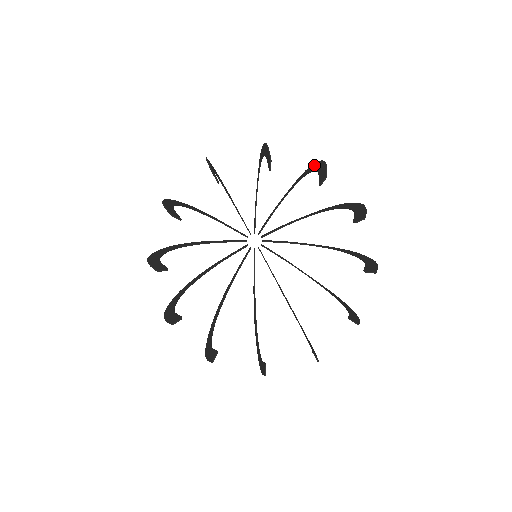
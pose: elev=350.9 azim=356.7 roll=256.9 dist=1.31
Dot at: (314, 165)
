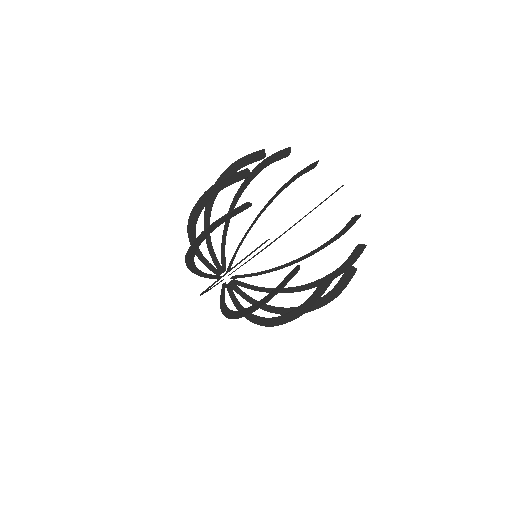
Dot at: (280, 190)
